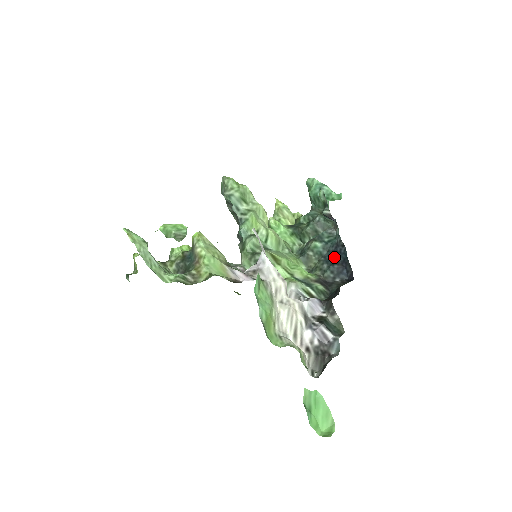
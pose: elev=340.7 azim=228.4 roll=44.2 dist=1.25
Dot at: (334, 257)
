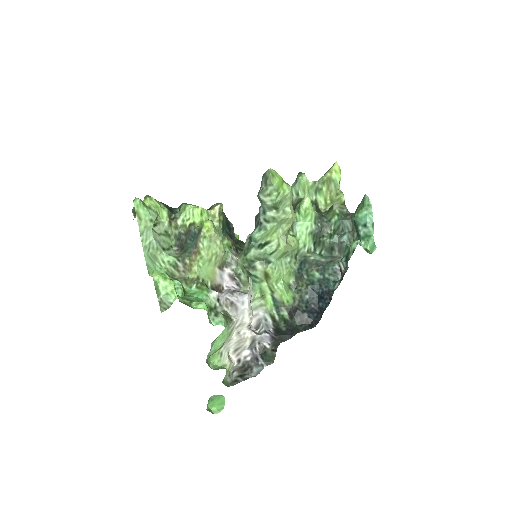
Dot at: (319, 296)
